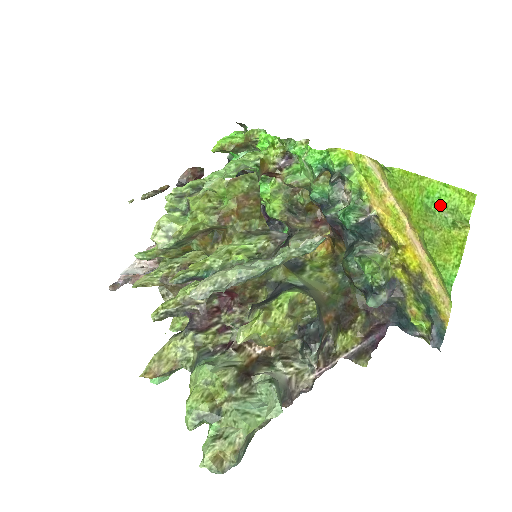
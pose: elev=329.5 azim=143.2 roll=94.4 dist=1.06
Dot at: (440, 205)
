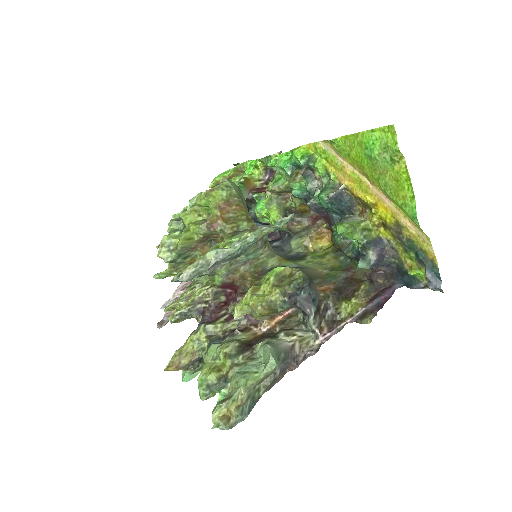
Dot at: (376, 149)
